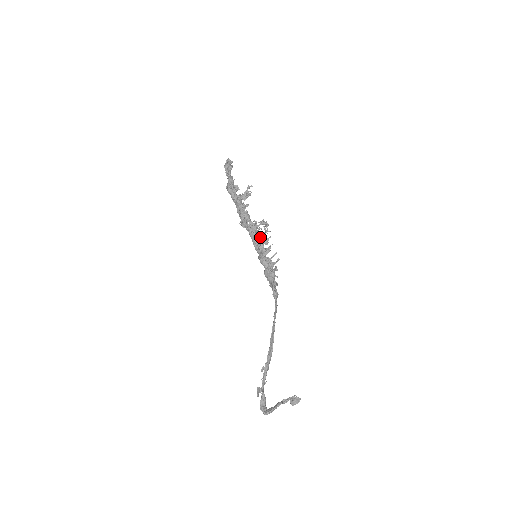
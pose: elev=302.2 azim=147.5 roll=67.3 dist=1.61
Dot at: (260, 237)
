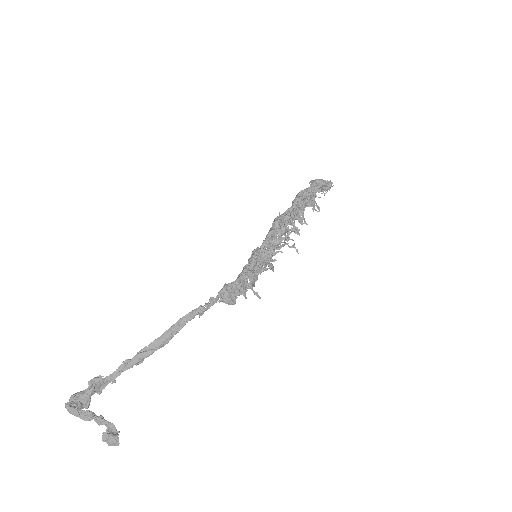
Dot at: (277, 238)
